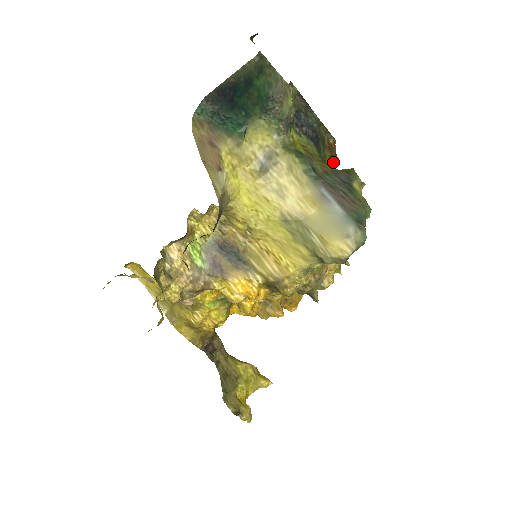
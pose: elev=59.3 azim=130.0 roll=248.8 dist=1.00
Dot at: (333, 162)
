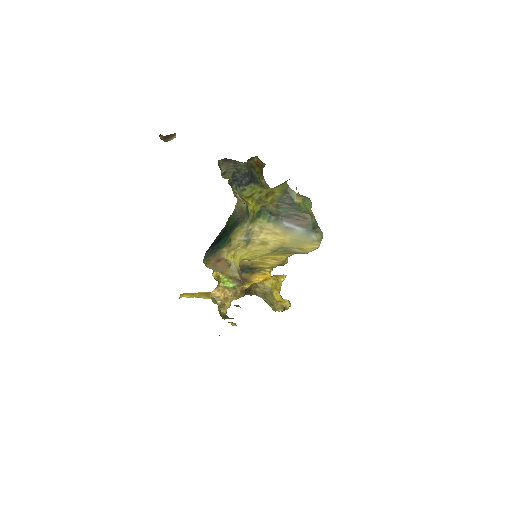
Dot at: occluded
